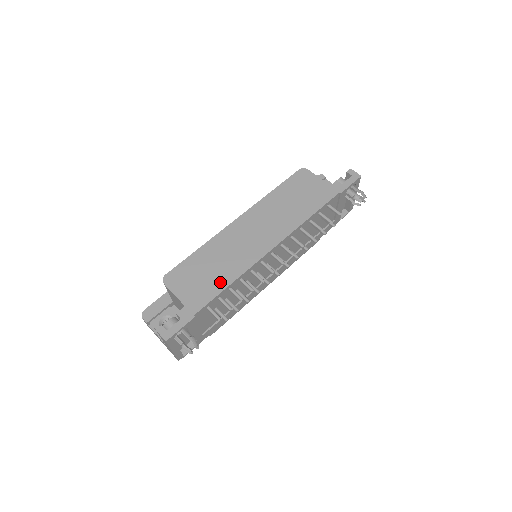
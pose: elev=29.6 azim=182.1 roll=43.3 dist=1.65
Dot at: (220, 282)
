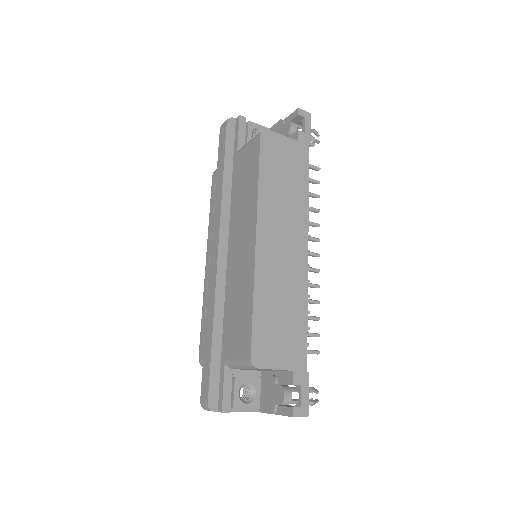
Dot at: (299, 320)
